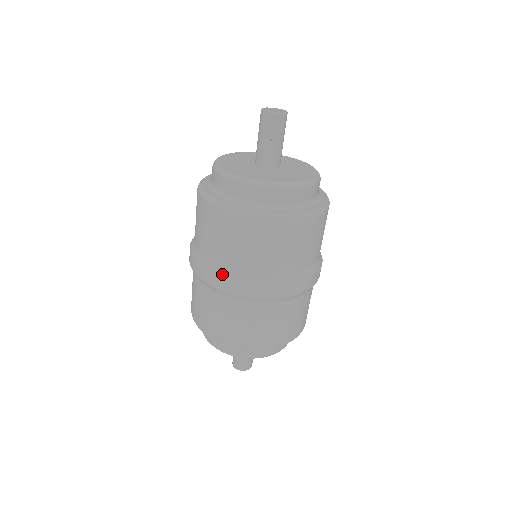
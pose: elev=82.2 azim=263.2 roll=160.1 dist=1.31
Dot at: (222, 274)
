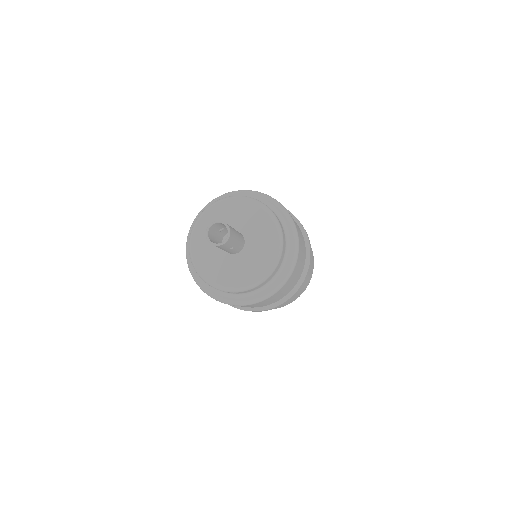
Dot at: (256, 311)
